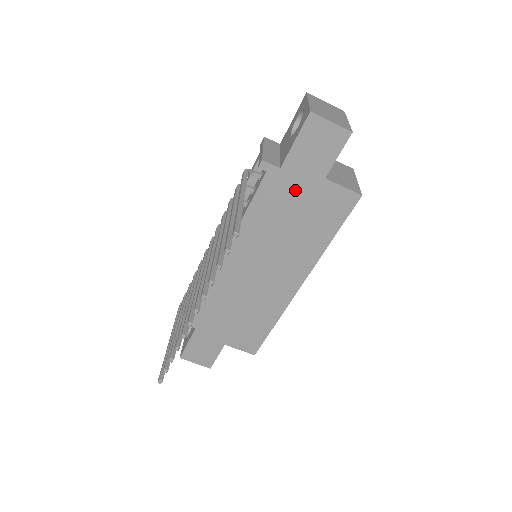
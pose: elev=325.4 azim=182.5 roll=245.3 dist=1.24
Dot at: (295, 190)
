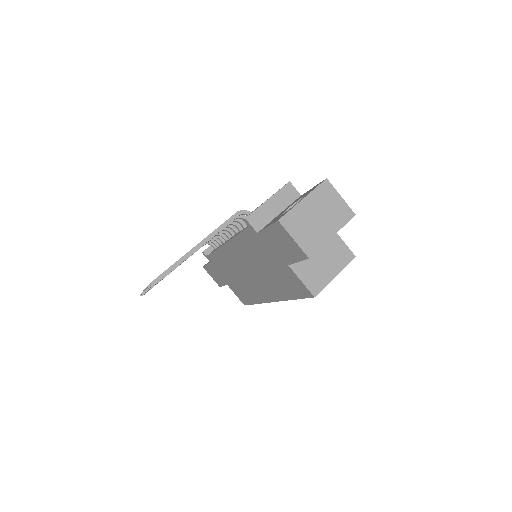
Dot at: (268, 253)
